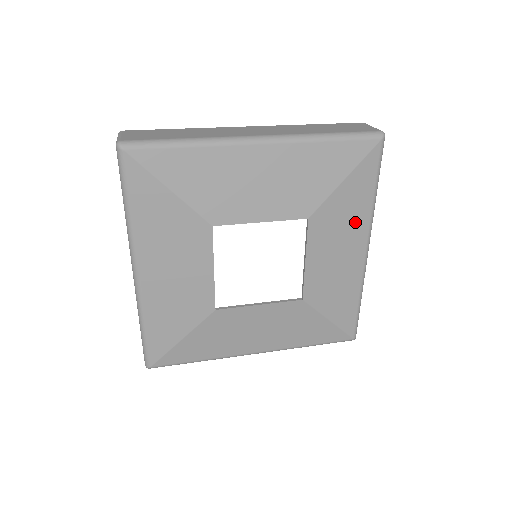
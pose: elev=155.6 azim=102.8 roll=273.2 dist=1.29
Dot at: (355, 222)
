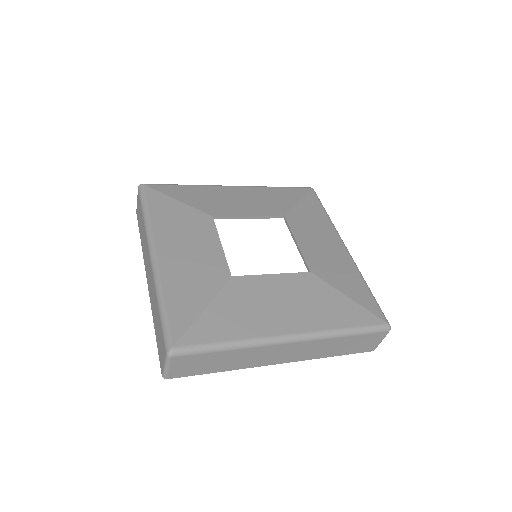
Dot at: (323, 227)
